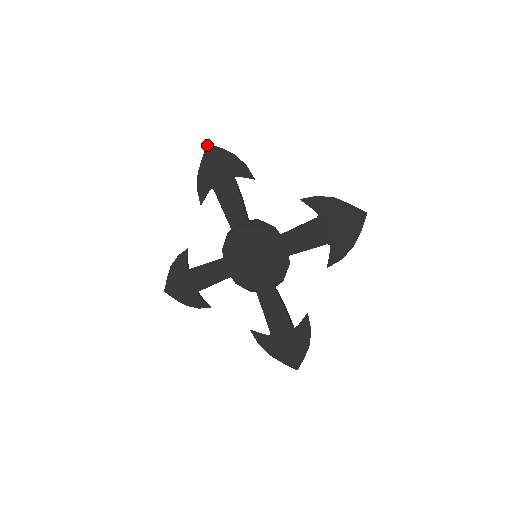
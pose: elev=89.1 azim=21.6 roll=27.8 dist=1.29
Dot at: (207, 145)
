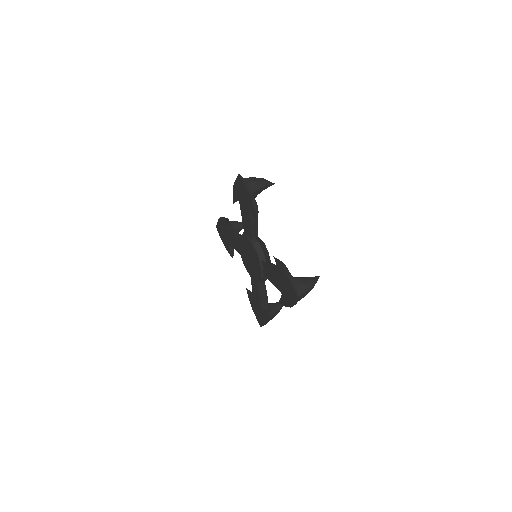
Dot at: (239, 174)
